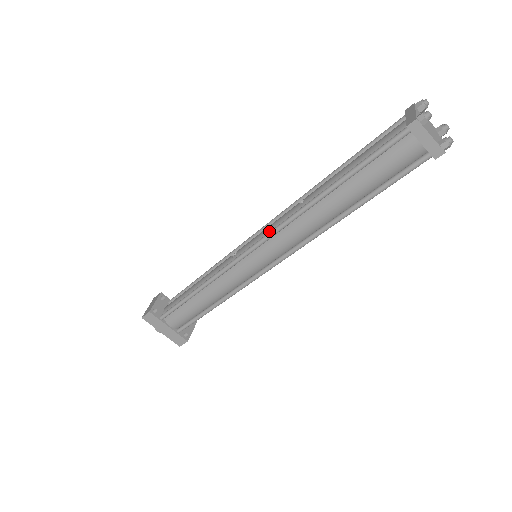
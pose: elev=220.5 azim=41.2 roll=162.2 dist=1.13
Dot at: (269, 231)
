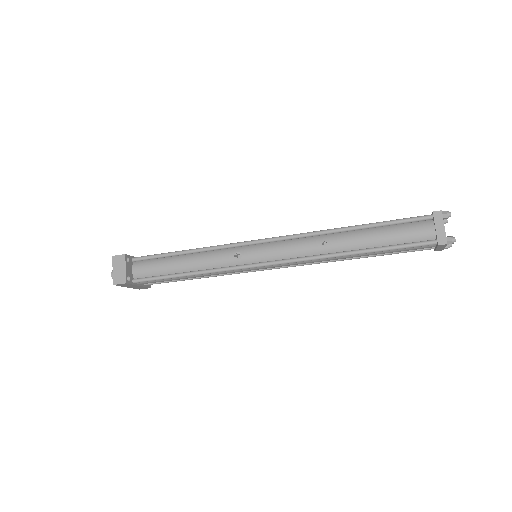
Dot at: (286, 255)
